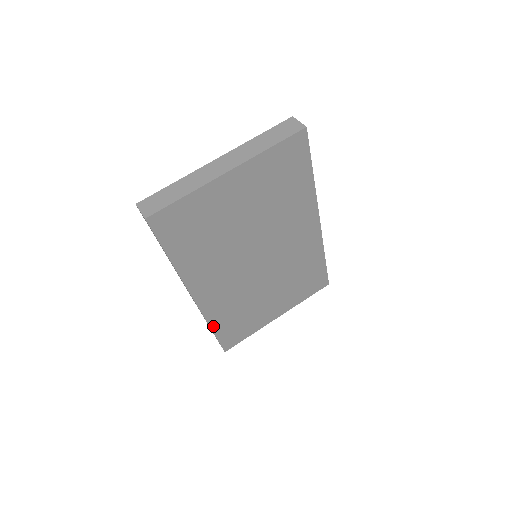
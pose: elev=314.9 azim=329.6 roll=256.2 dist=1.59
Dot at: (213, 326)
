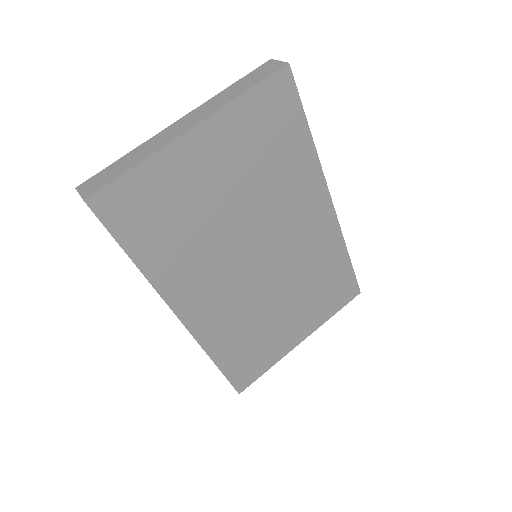
Dot at: (215, 358)
